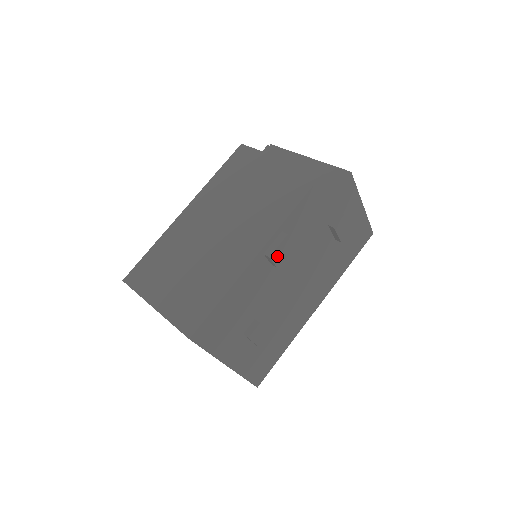
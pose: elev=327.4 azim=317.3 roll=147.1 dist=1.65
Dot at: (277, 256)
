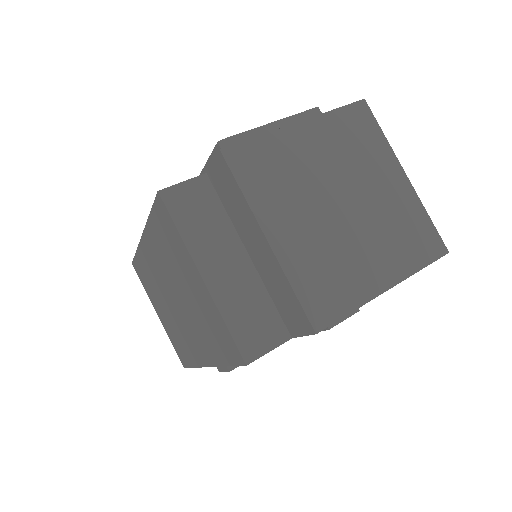
Dot at: occluded
